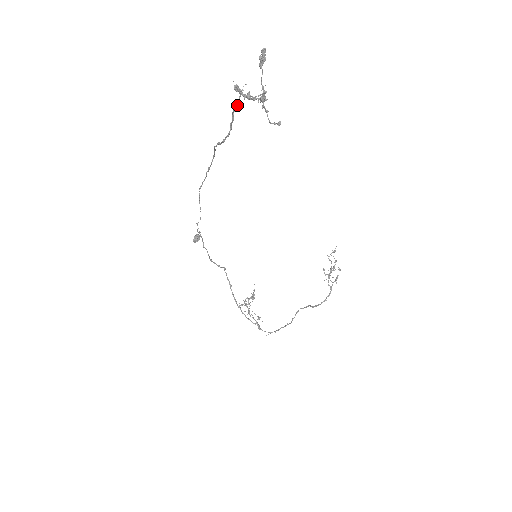
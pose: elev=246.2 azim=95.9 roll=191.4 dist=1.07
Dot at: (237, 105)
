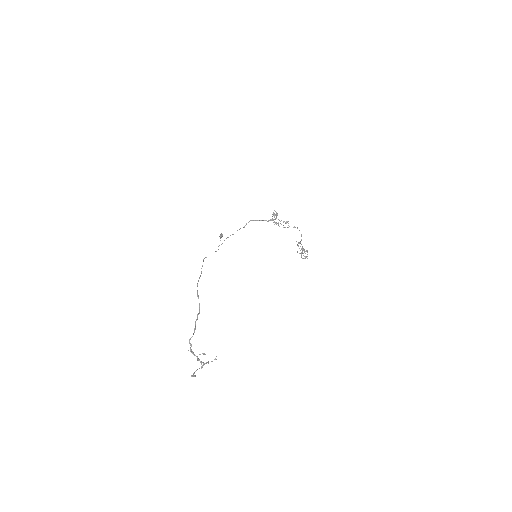
Dot at: occluded
